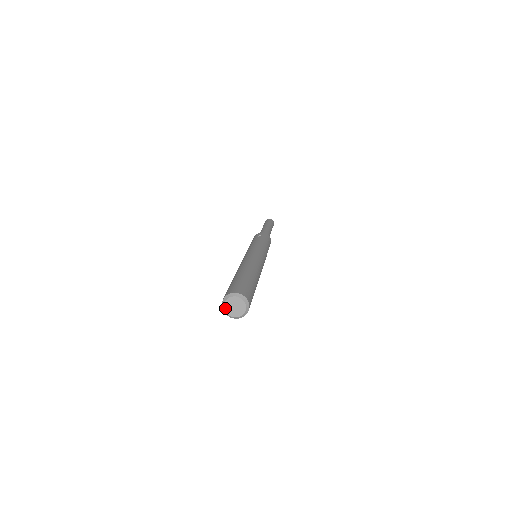
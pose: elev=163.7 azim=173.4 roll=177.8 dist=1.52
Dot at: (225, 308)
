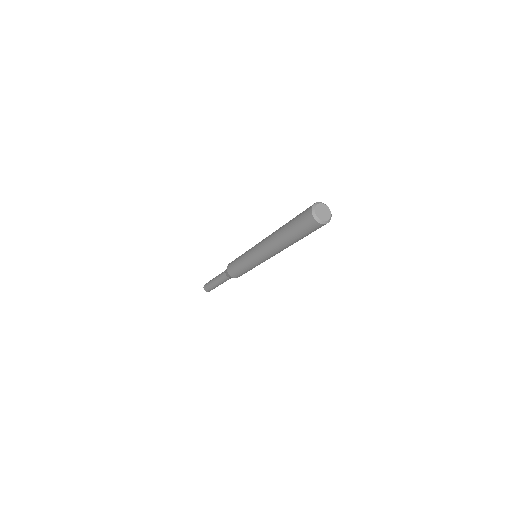
Dot at: (316, 213)
